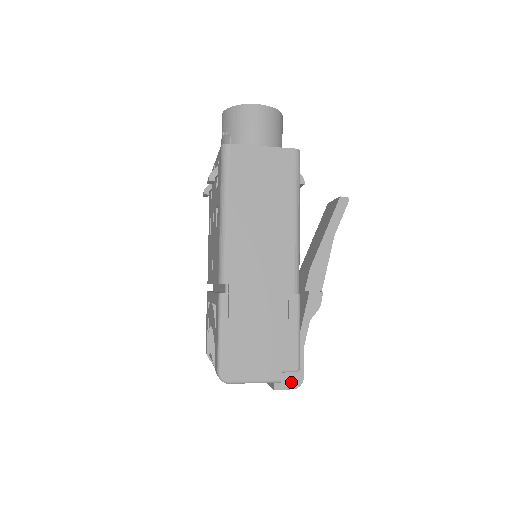
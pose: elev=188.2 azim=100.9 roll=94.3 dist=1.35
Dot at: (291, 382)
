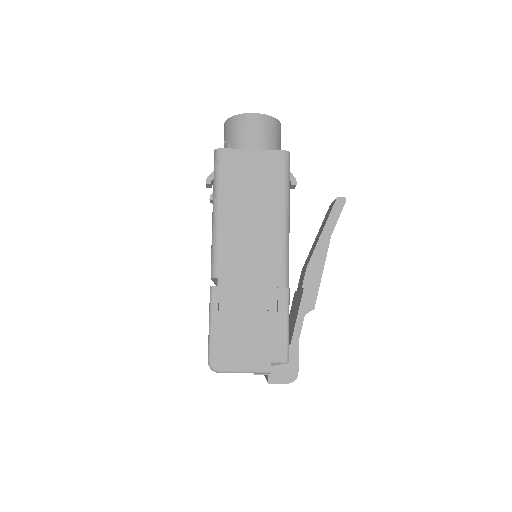
Dot at: (285, 376)
